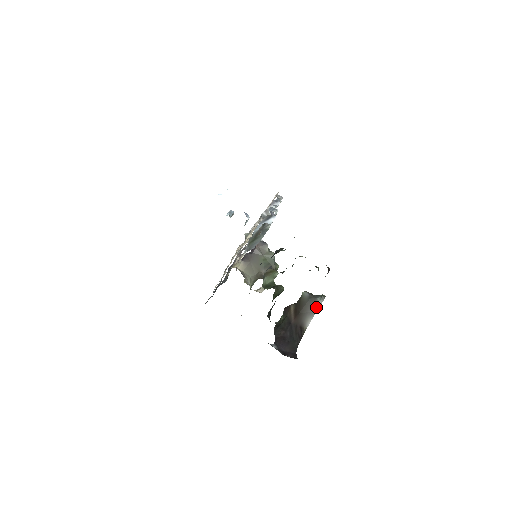
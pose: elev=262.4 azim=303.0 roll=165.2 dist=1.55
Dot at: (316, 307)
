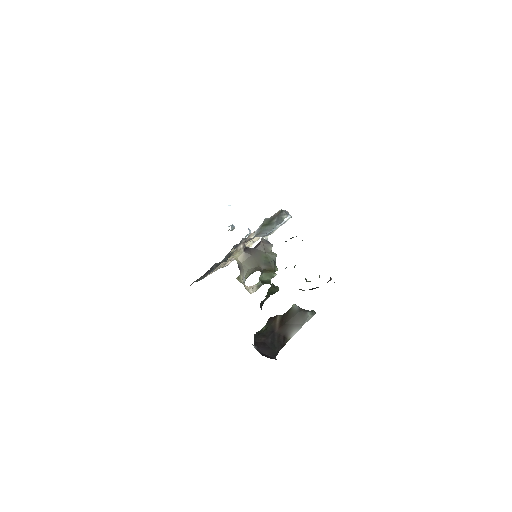
Dot at: (304, 320)
